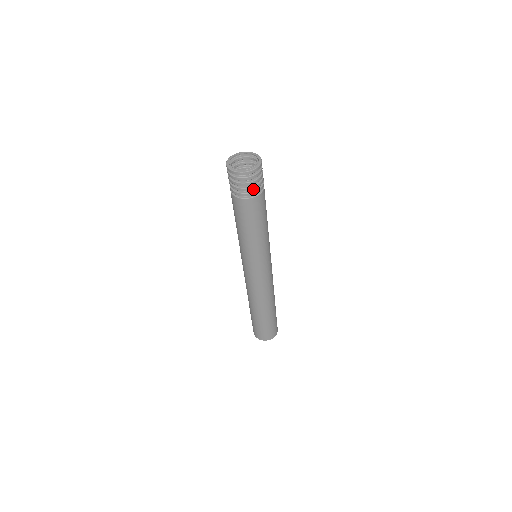
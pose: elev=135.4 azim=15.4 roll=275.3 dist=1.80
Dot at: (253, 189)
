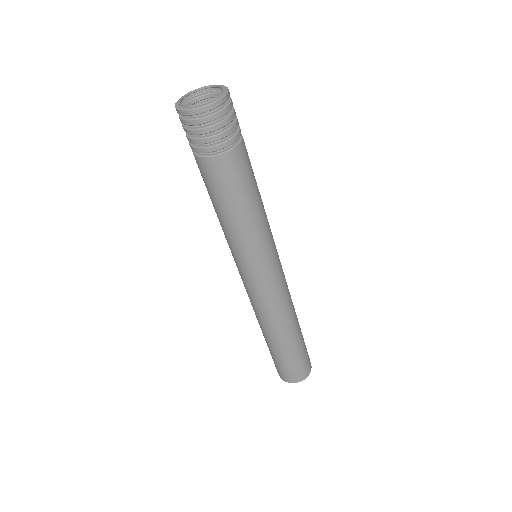
Dot at: (199, 143)
